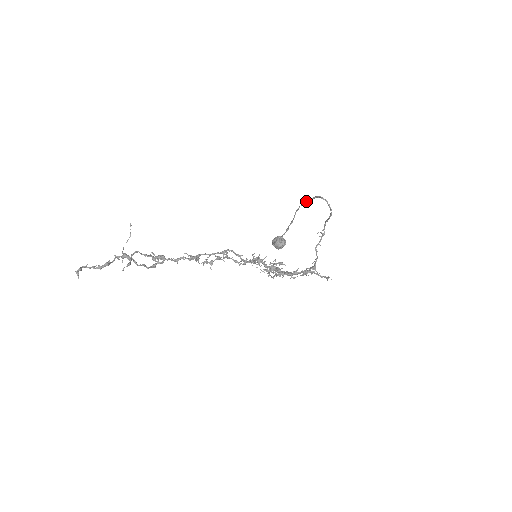
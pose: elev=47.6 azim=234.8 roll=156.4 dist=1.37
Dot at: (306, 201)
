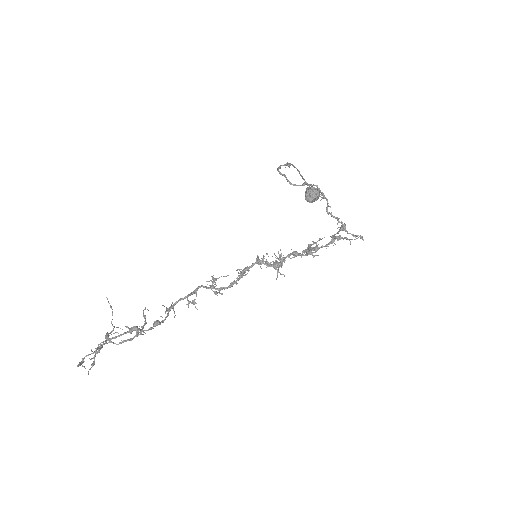
Dot at: (284, 165)
